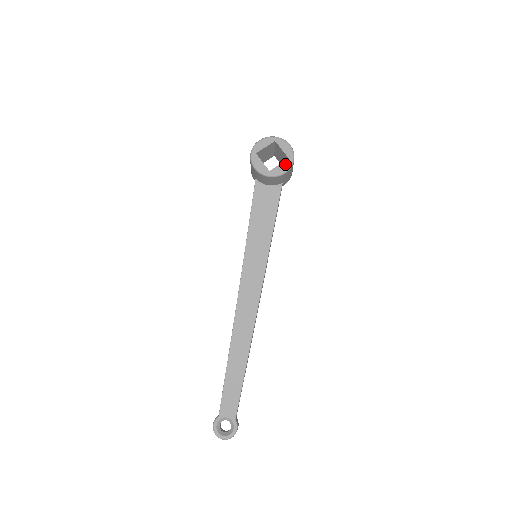
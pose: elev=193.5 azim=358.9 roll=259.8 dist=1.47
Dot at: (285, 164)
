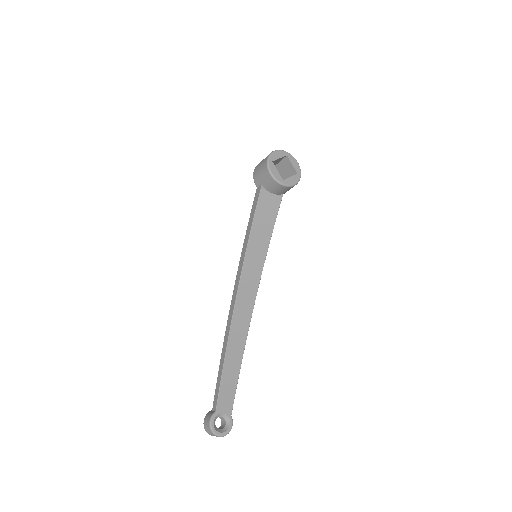
Dot at: (295, 178)
